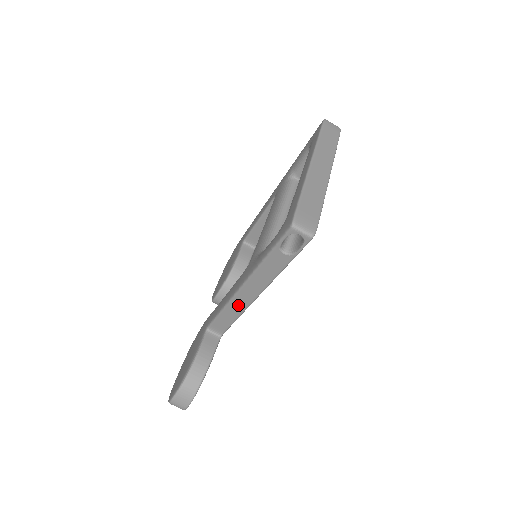
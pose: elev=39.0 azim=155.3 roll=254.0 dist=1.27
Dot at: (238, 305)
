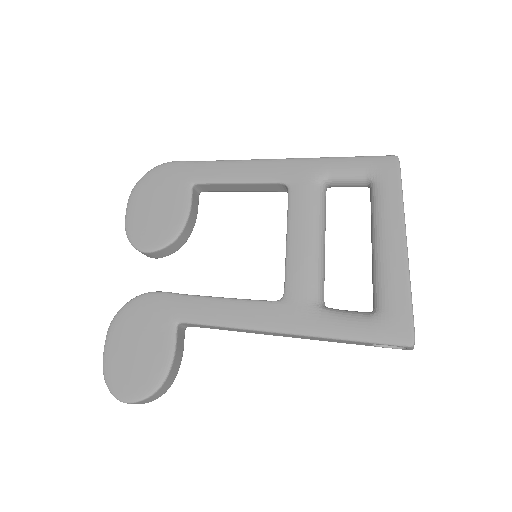
Dot at: (255, 332)
